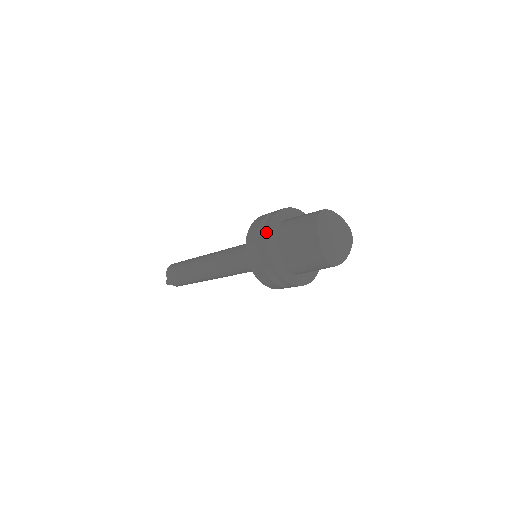
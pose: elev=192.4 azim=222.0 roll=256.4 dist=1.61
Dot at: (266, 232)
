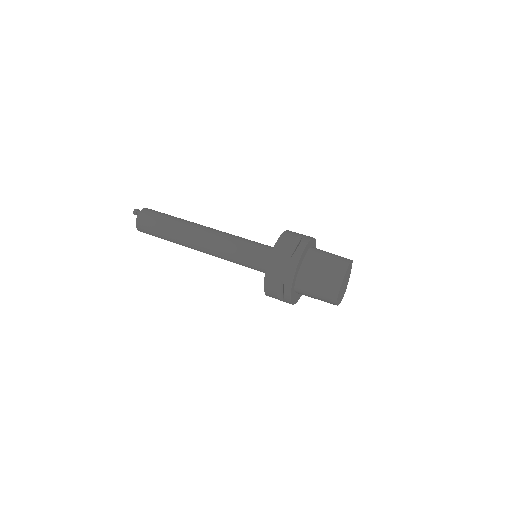
Dot at: (289, 303)
